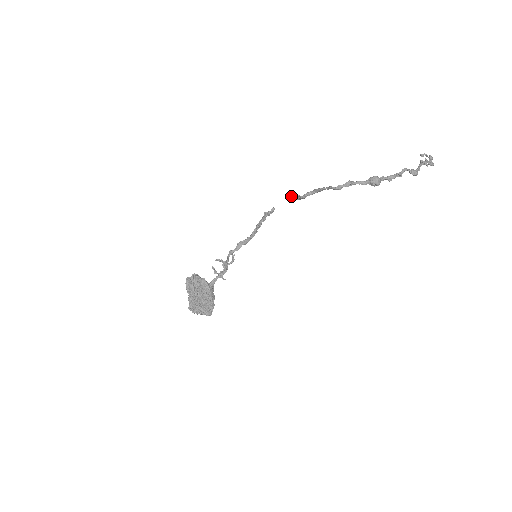
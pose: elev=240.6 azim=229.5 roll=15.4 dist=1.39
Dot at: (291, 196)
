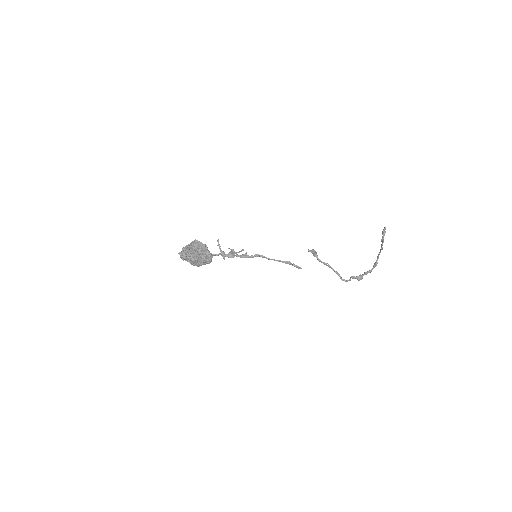
Dot at: (312, 250)
